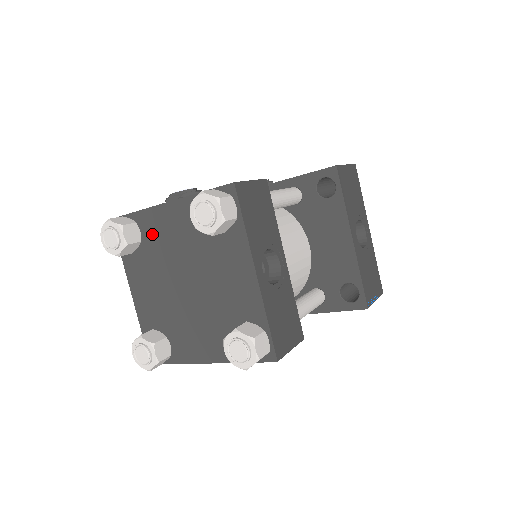
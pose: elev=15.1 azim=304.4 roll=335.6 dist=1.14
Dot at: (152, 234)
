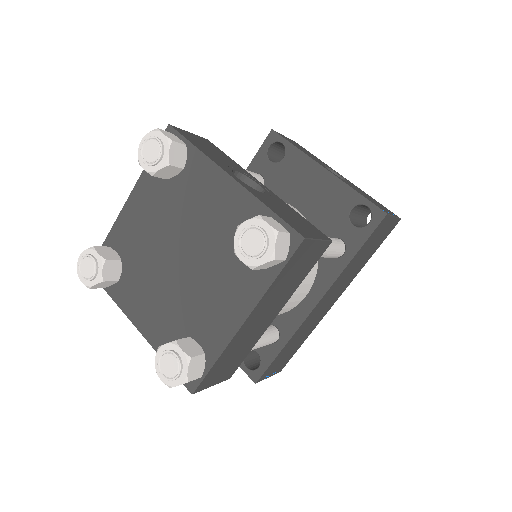
Dot at: (128, 244)
